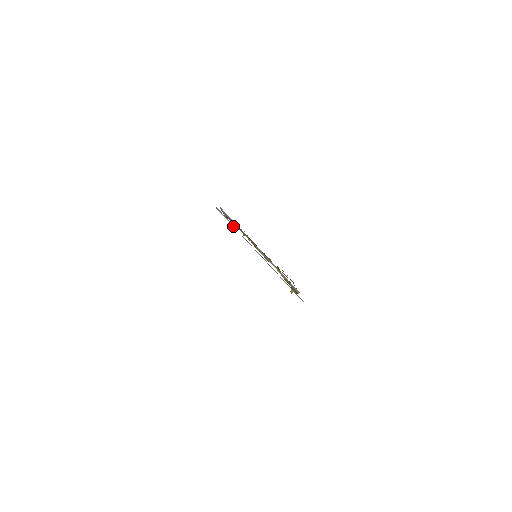
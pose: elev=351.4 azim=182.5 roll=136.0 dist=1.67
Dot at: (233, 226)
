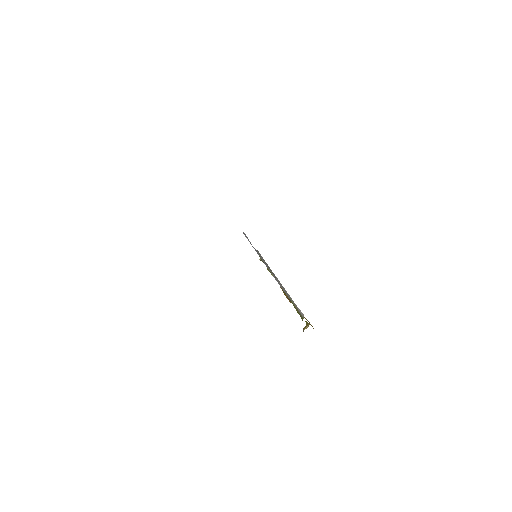
Dot at: occluded
